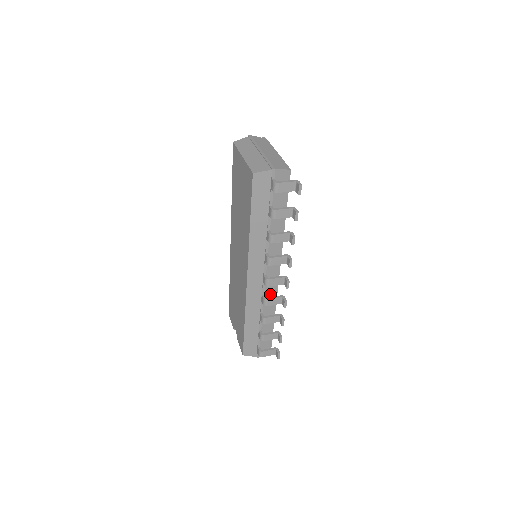
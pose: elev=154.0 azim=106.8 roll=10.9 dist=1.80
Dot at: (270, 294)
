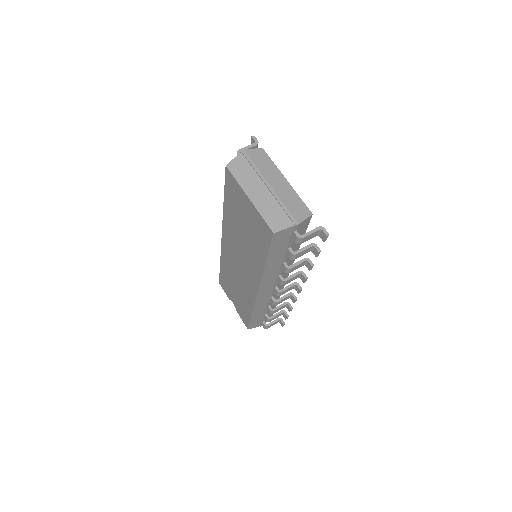
Dot at: occluded
